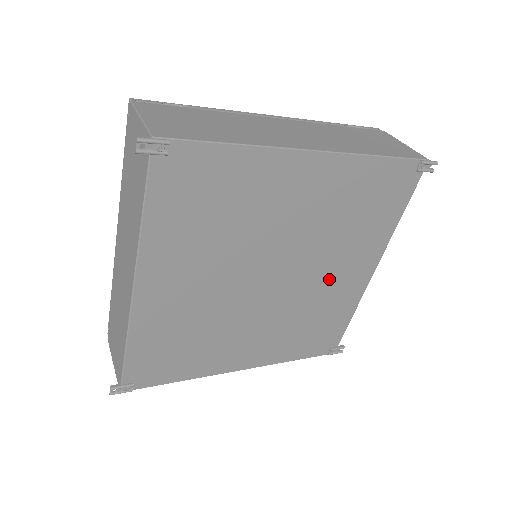
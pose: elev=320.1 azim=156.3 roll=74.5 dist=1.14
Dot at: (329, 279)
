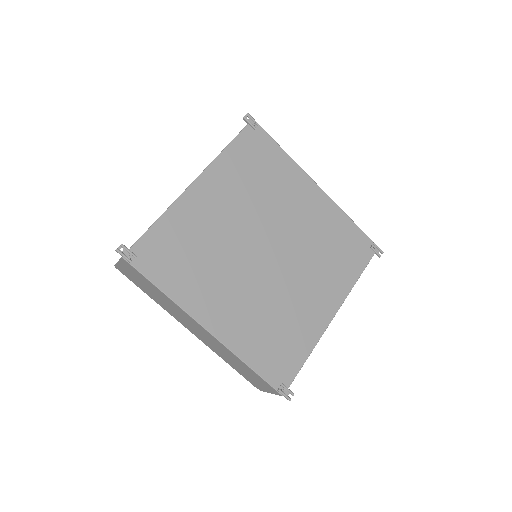
Dot at: (302, 291)
